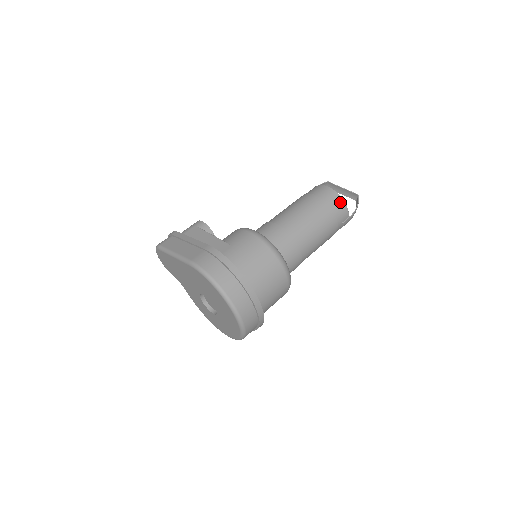
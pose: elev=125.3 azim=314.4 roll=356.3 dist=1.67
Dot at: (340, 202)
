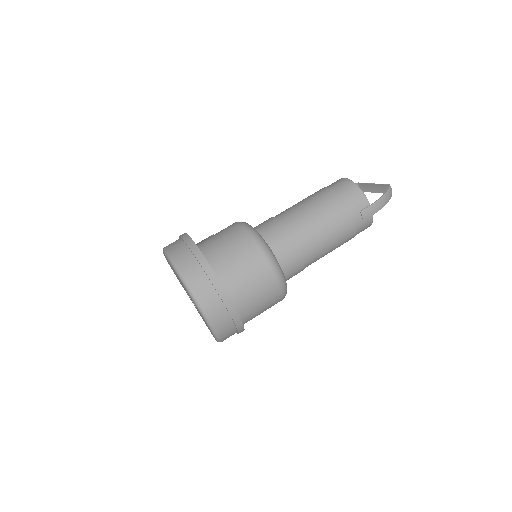
Dot at: (352, 187)
